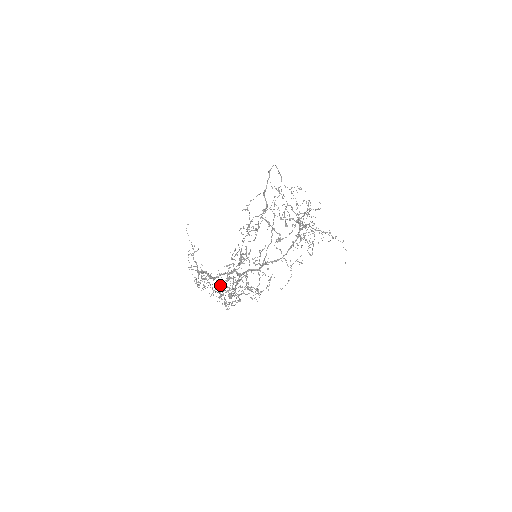
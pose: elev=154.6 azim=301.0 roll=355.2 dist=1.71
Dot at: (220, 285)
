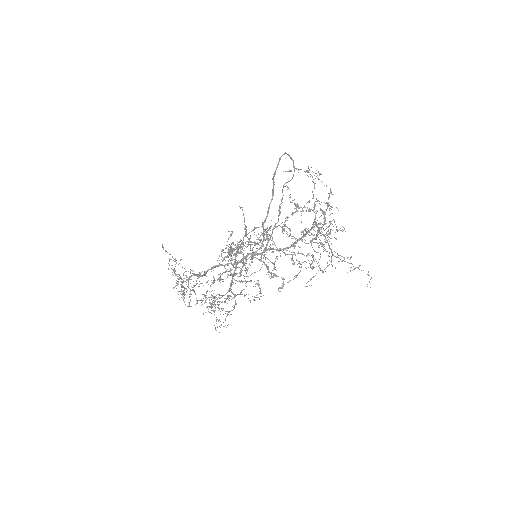
Dot at: (209, 306)
